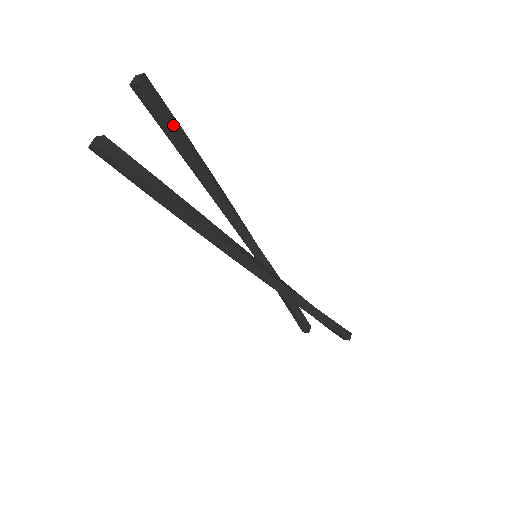
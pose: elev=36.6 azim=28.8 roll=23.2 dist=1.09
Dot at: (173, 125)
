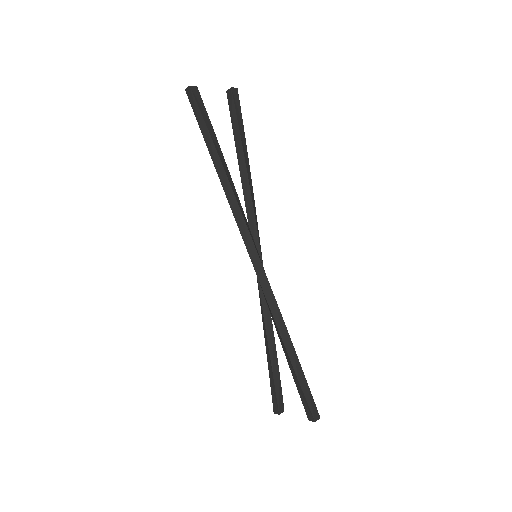
Dot at: (240, 126)
